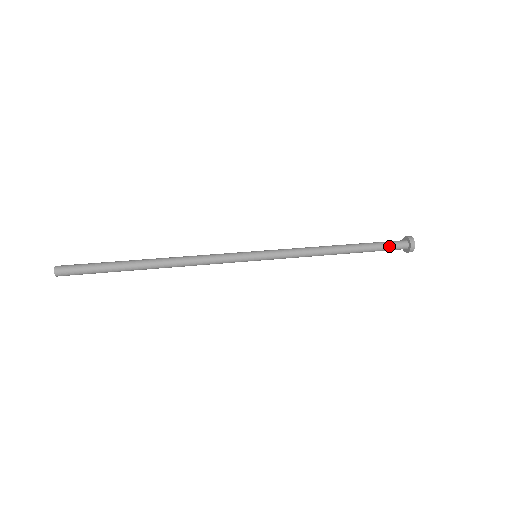
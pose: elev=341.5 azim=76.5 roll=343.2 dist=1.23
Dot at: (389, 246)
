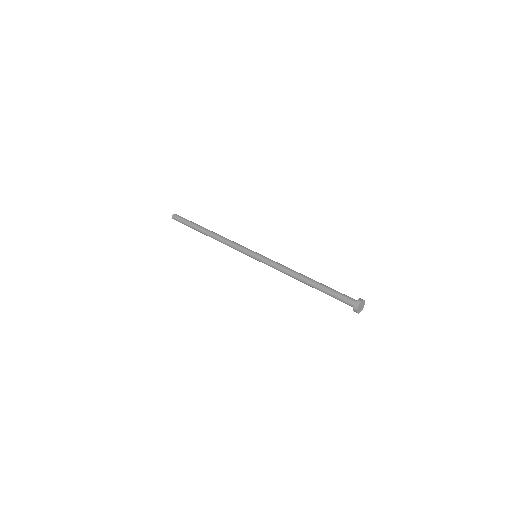
Dot at: (339, 298)
